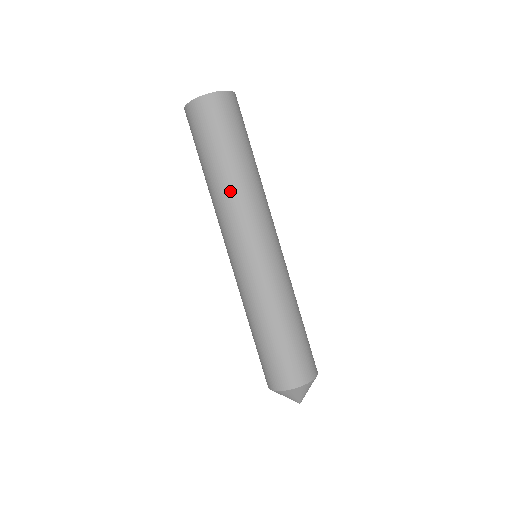
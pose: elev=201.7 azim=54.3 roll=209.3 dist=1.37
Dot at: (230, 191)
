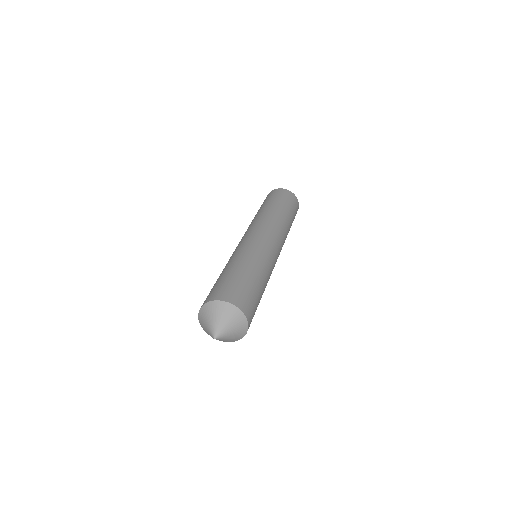
Dot at: (257, 216)
